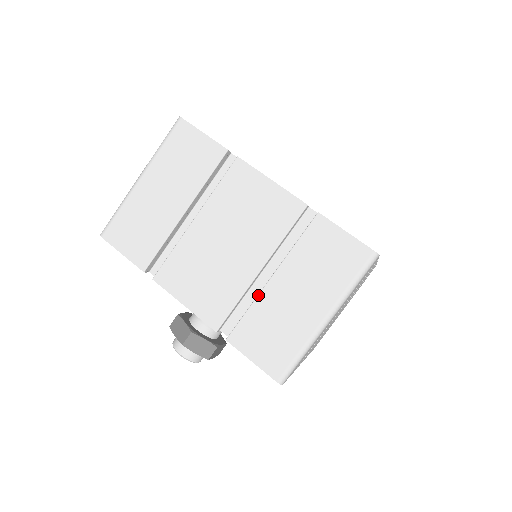
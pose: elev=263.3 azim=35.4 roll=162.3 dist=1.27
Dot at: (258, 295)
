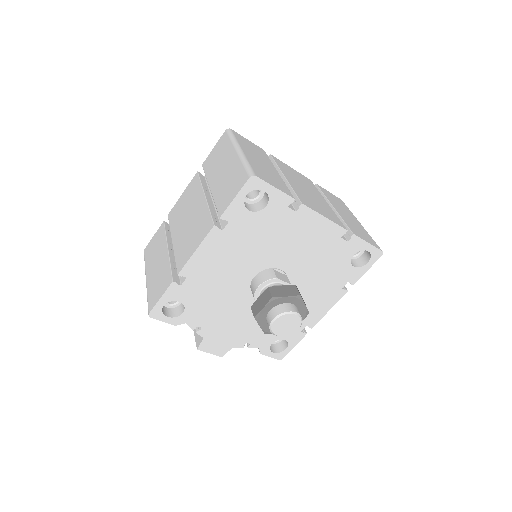
Dot at: (339, 214)
